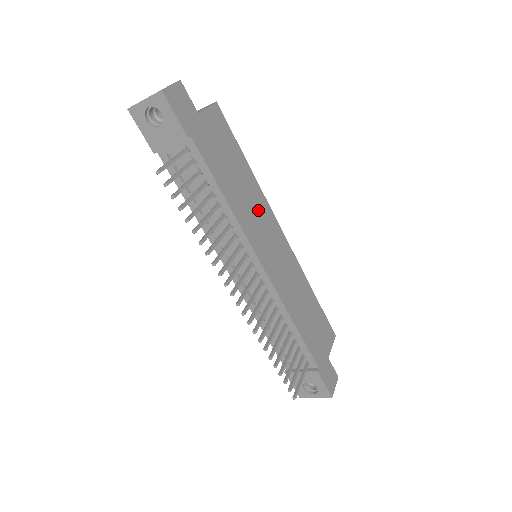
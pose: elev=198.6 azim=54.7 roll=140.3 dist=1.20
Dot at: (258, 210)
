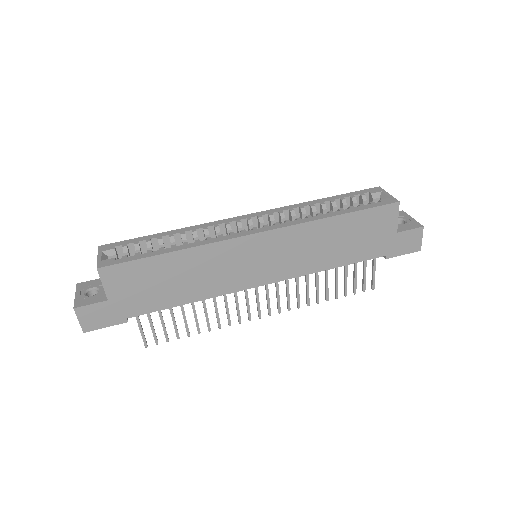
Dot at: (217, 263)
